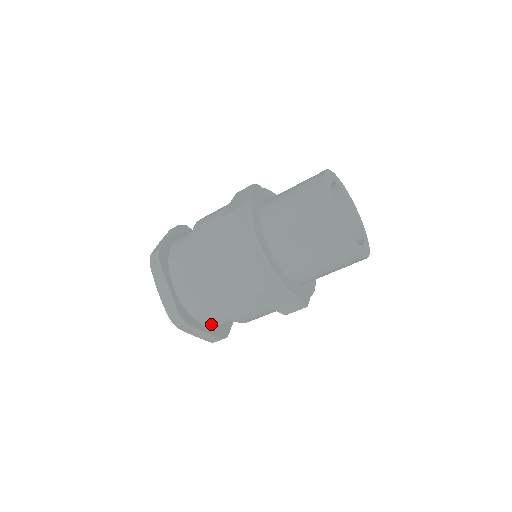
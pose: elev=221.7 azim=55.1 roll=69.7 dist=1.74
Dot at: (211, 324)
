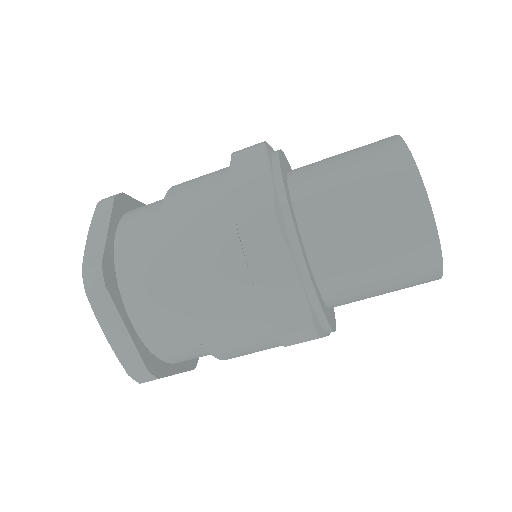
Dot at: (143, 324)
